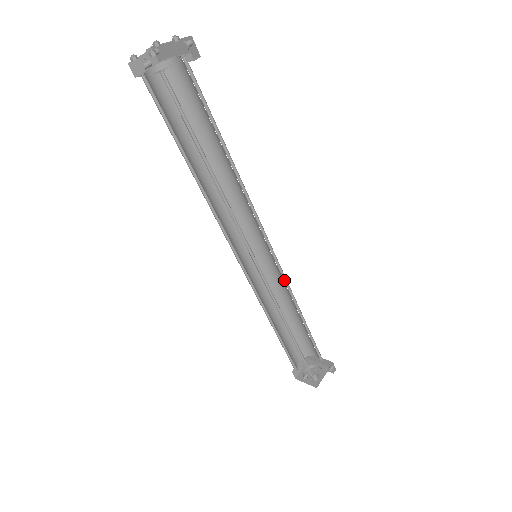
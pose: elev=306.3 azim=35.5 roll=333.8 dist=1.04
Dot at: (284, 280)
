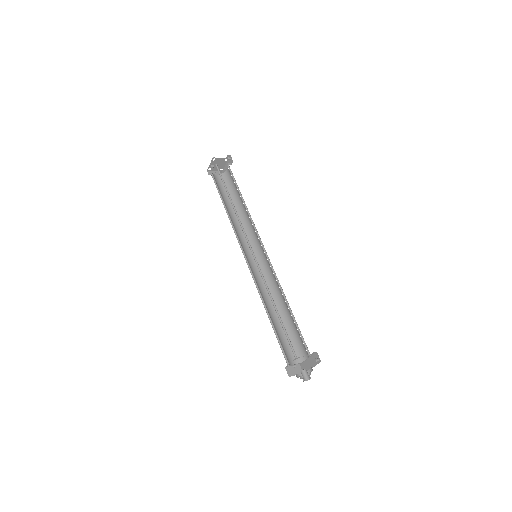
Dot at: (274, 274)
